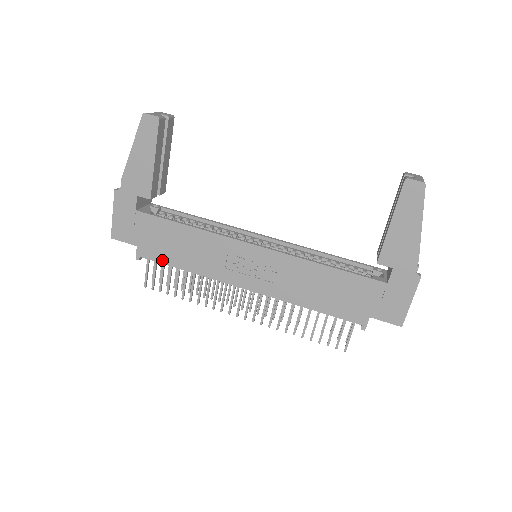
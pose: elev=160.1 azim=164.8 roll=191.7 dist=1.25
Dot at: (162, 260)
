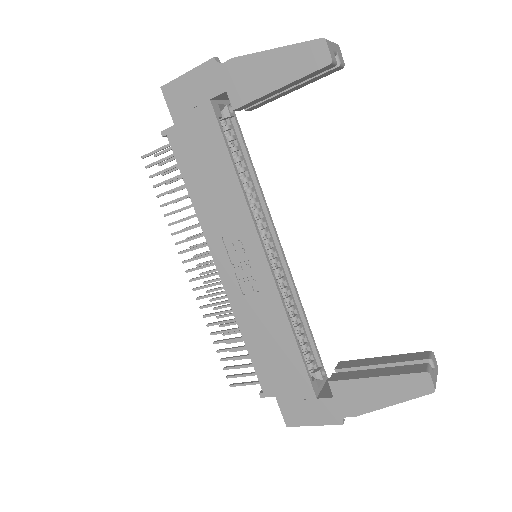
Dot at: (181, 163)
